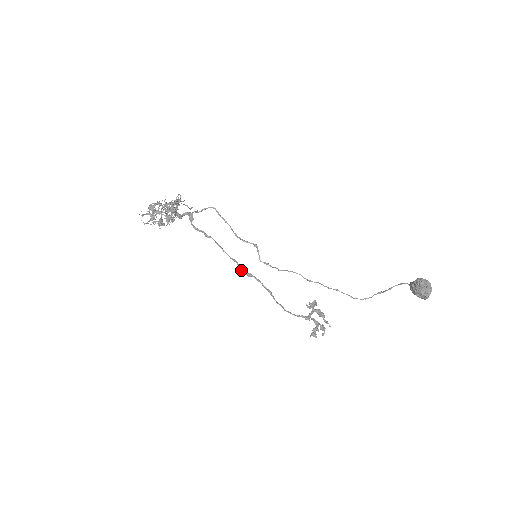
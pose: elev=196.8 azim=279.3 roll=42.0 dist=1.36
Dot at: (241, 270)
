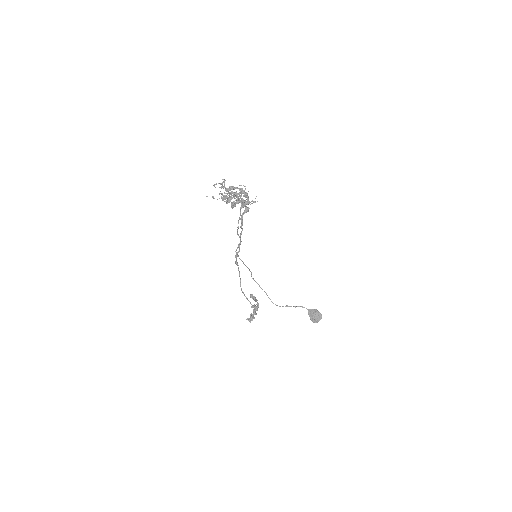
Dot at: (236, 258)
